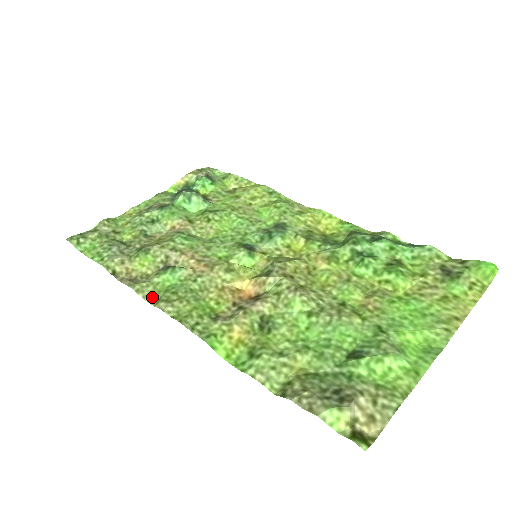
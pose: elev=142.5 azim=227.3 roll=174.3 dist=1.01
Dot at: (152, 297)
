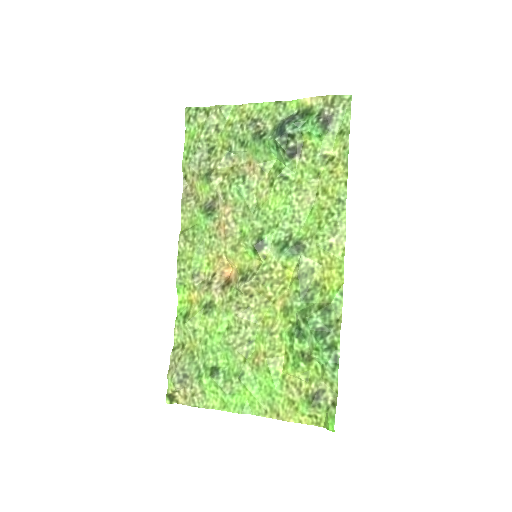
Dot at: (185, 223)
